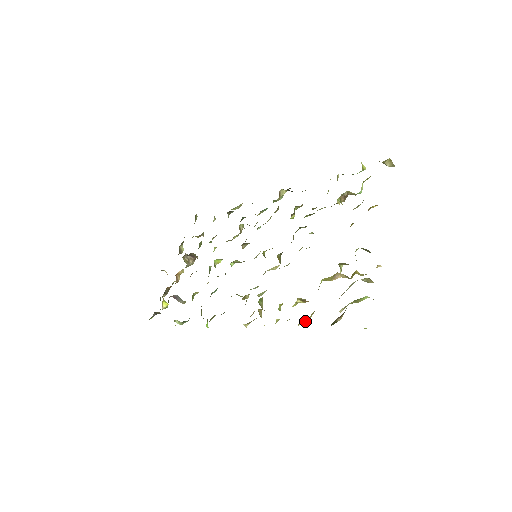
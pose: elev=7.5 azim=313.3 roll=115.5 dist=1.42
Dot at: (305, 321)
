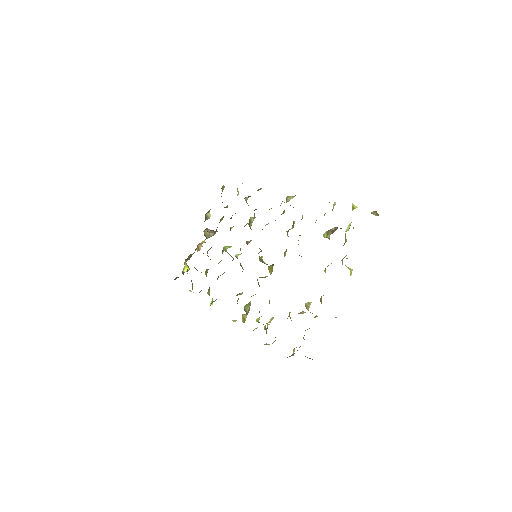
Dot at: (269, 344)
